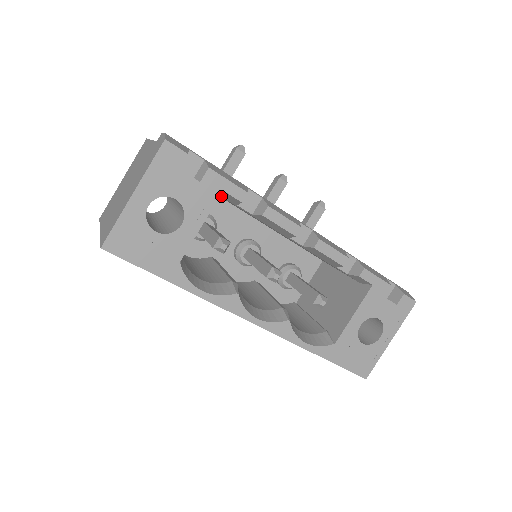
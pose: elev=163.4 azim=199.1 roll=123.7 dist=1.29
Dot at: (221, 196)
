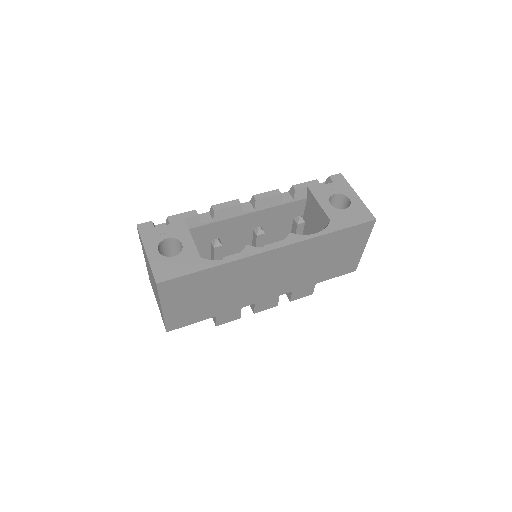
Dot at: (190, 228)
